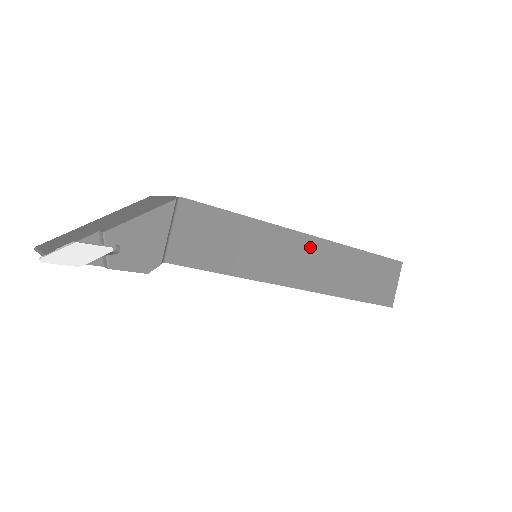
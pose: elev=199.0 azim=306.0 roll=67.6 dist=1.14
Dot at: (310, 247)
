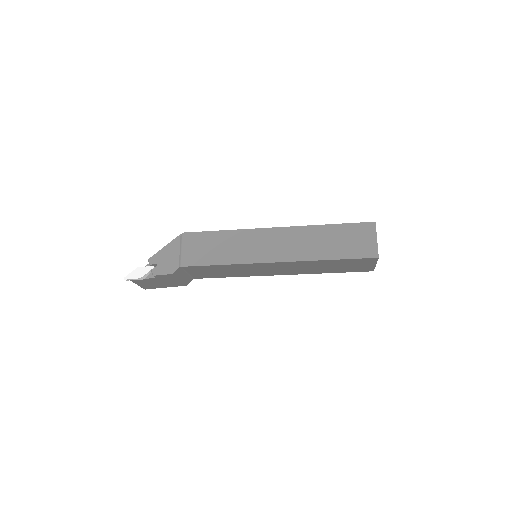
Dot at: (278, 235)
